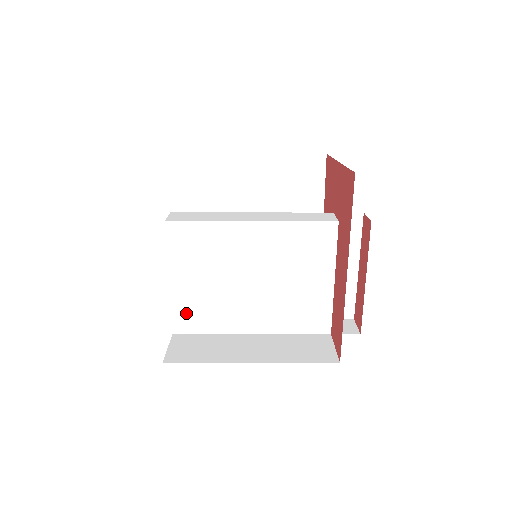
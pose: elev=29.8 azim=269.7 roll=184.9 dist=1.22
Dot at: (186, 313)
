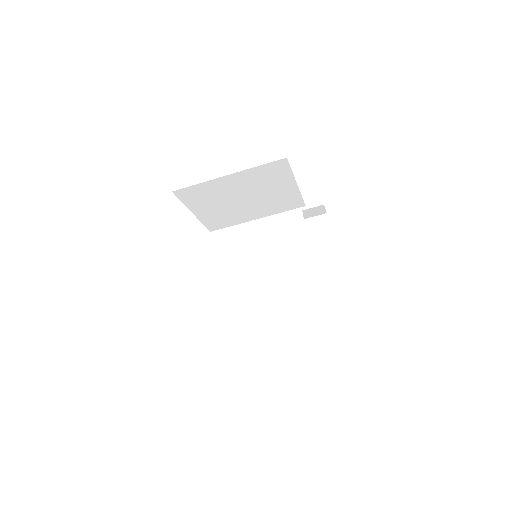
Dot at: (209, 302)
